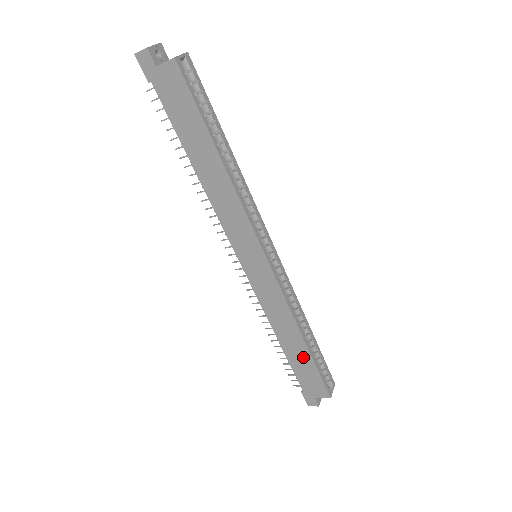
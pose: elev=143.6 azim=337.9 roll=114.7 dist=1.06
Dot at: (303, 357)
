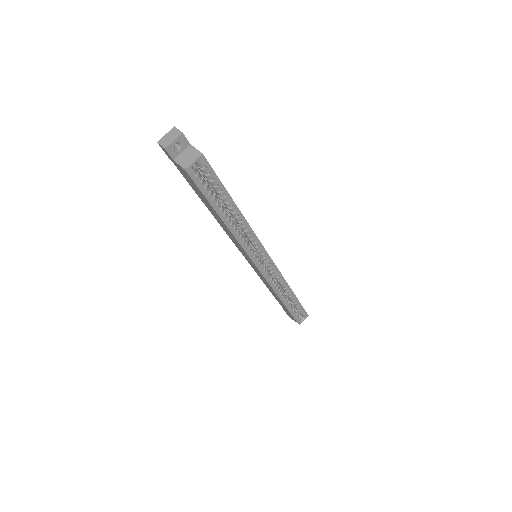
Dot at: (283, 305)
